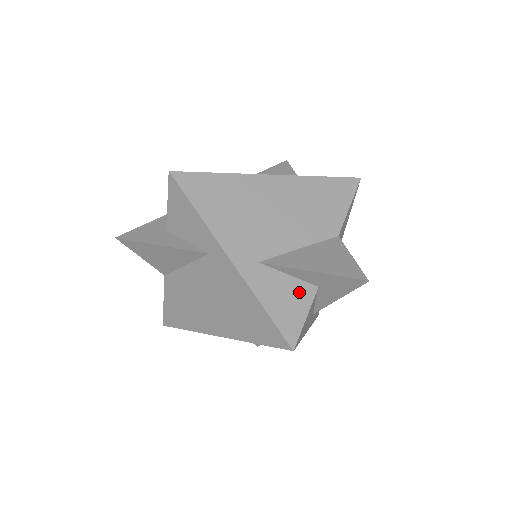
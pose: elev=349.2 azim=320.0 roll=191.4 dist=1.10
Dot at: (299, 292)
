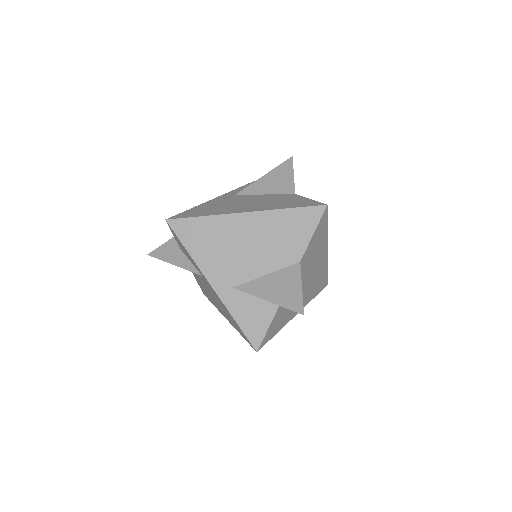
Dot at: (263, 310)
